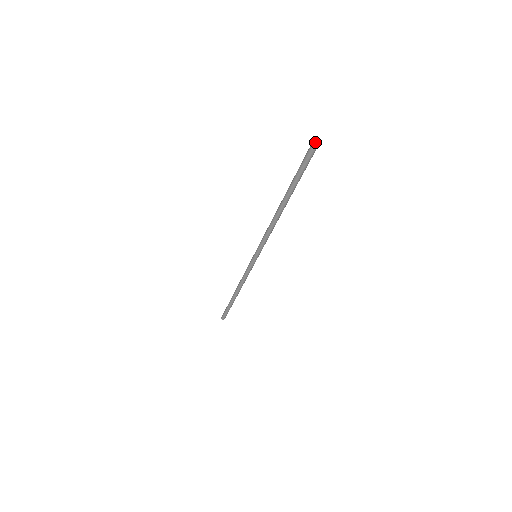
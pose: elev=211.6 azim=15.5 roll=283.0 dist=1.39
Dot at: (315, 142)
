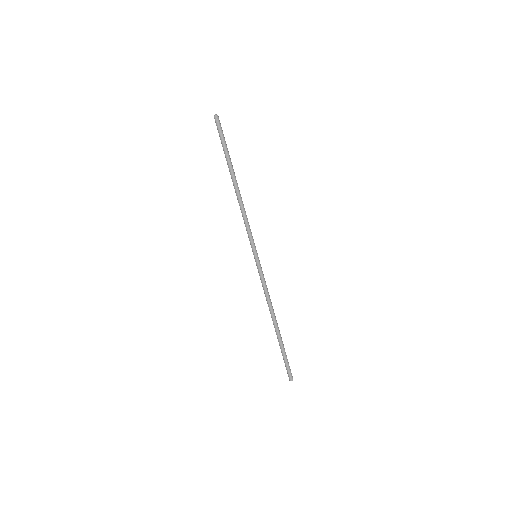
Dot at: (215, 115)
